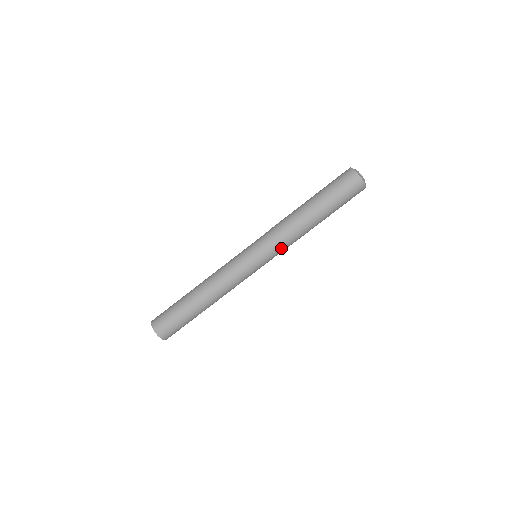
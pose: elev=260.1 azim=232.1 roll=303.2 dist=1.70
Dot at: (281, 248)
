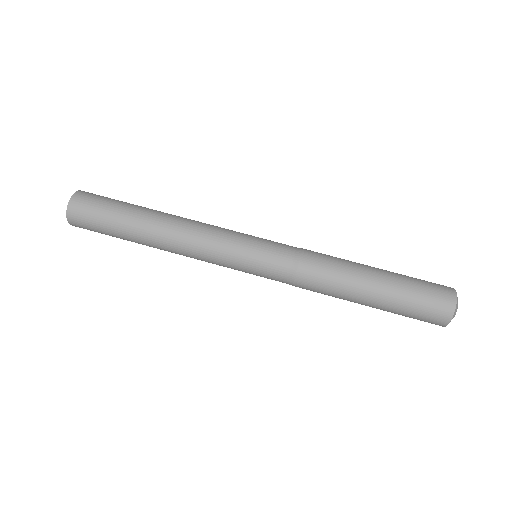
Dot at: (289, 283)
